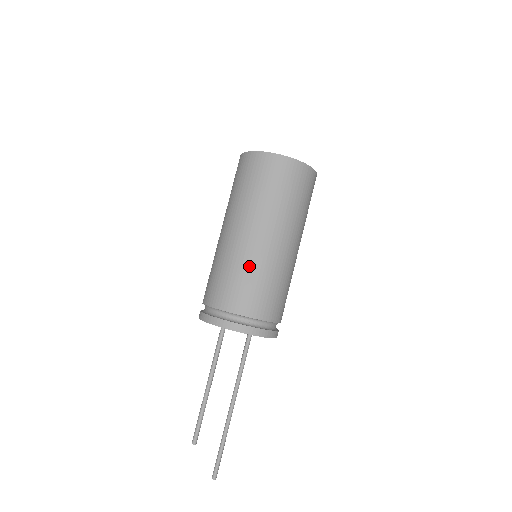
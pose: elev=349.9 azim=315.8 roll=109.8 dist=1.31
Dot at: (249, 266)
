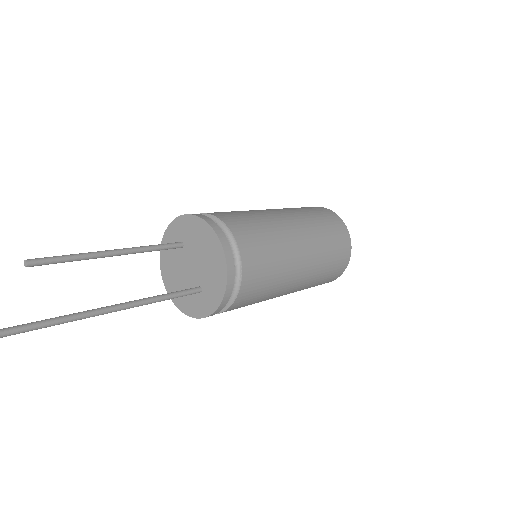
Dot at: (249, 211)
